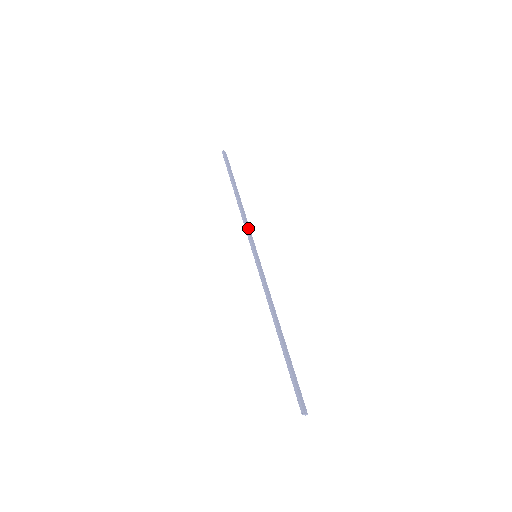
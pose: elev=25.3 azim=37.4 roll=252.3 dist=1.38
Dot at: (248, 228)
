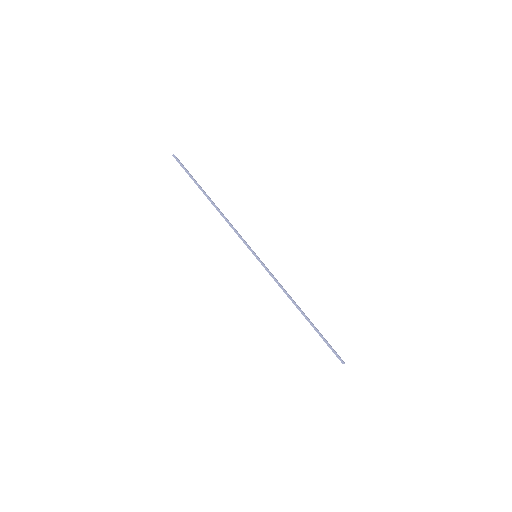
Dot at: (237, 232)
